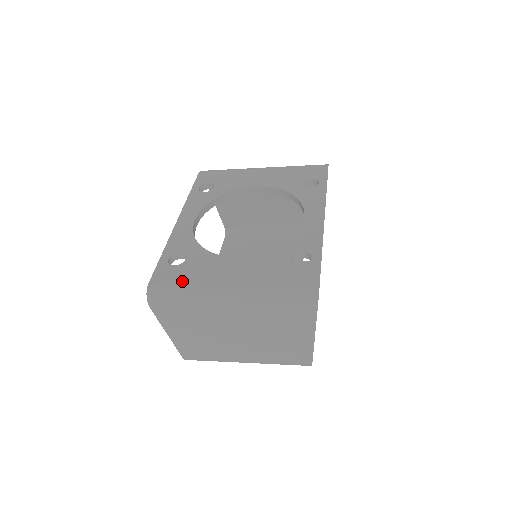
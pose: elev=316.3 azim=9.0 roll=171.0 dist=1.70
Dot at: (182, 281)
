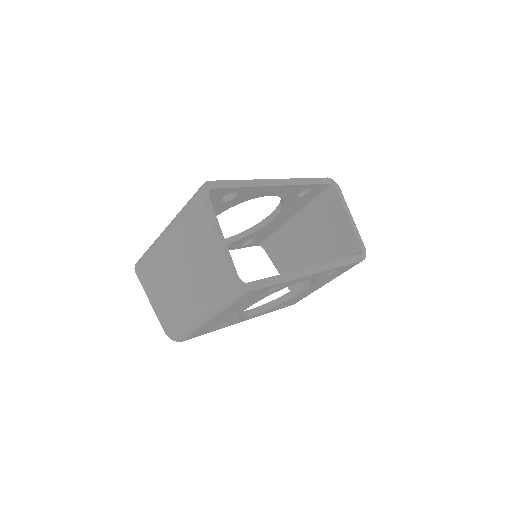
Dot at: occluded
